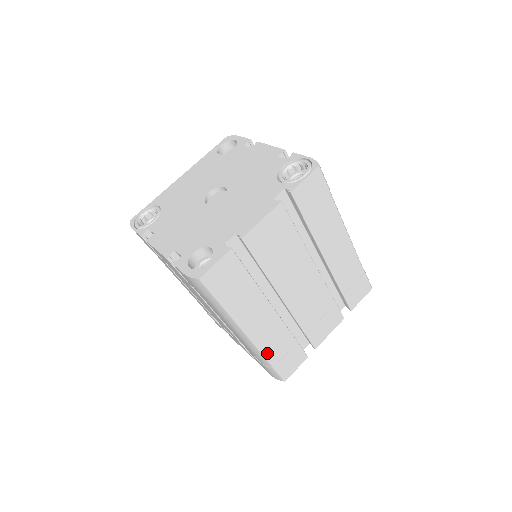
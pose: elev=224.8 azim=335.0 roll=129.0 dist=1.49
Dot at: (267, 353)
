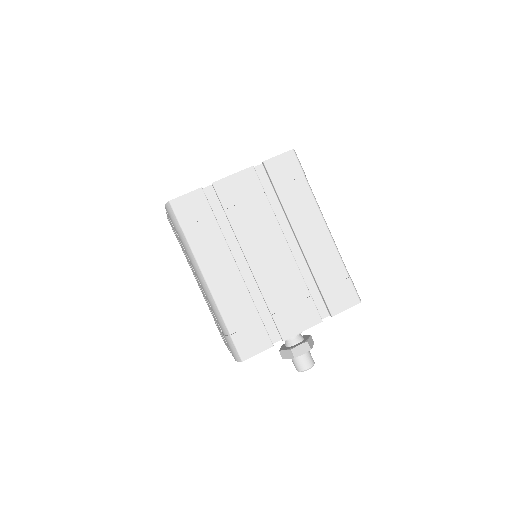
Dot at: (225, 313)
